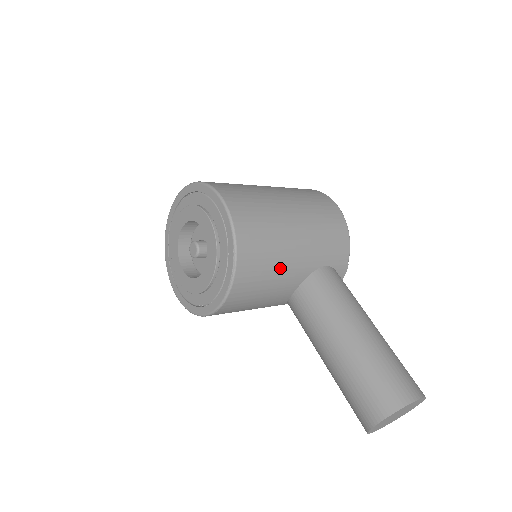
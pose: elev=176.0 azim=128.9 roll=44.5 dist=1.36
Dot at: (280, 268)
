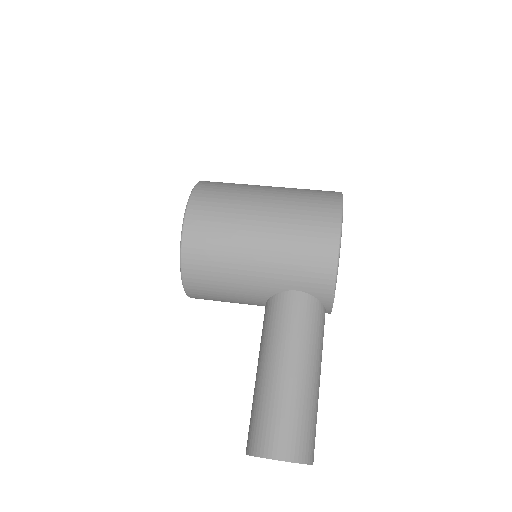
Dot at: (233, 282)
